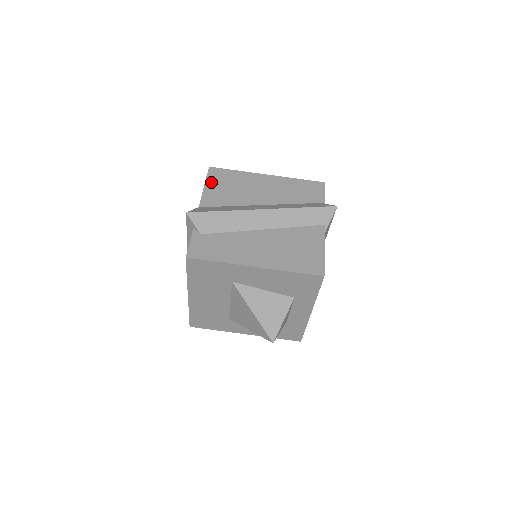
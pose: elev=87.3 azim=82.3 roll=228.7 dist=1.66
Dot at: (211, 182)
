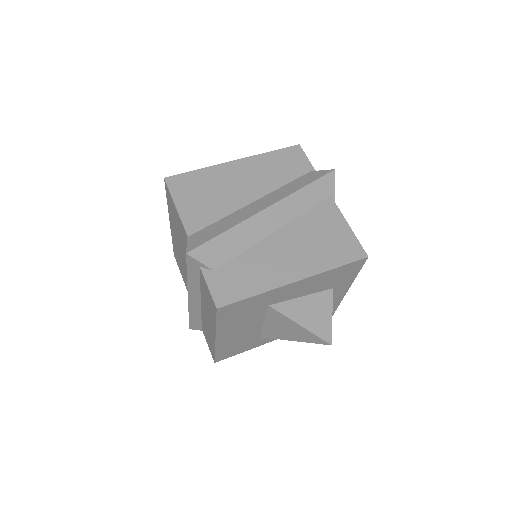
Dot at: (180, 197)
